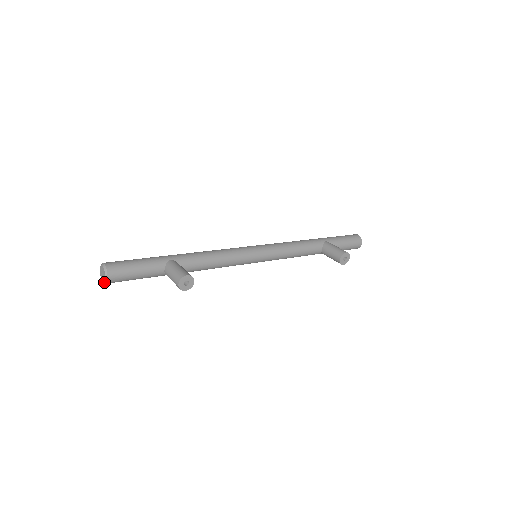
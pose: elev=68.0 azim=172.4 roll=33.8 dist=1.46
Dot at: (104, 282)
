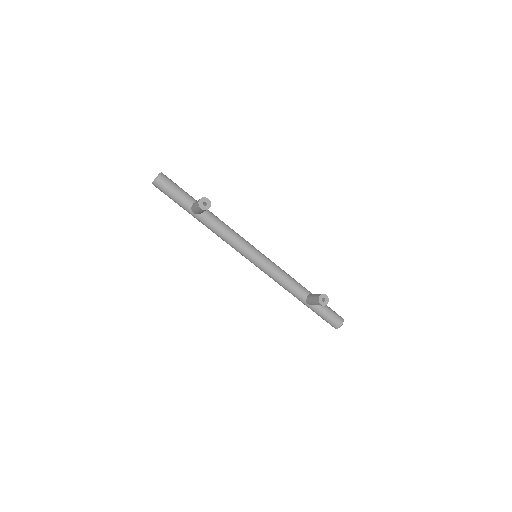
Dot at: (154, 181)
